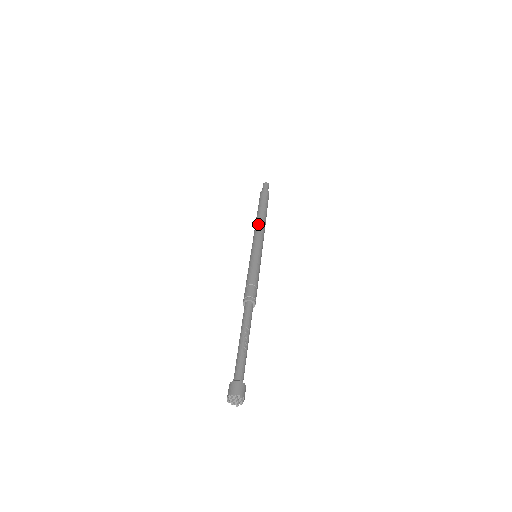
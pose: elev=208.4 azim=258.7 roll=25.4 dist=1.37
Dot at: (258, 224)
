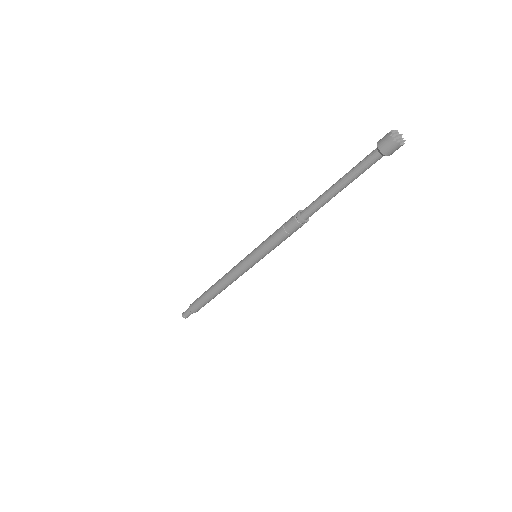
Dot at: occluded
